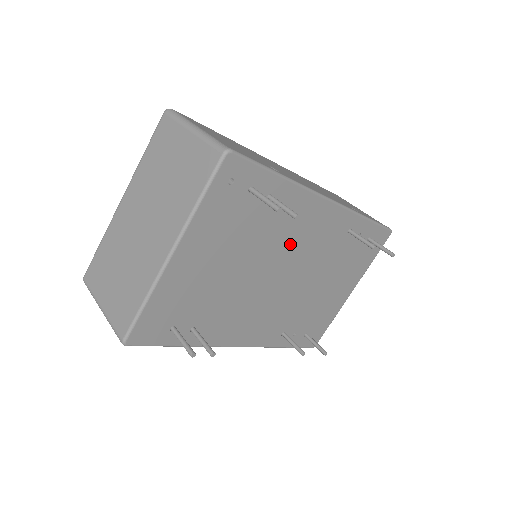
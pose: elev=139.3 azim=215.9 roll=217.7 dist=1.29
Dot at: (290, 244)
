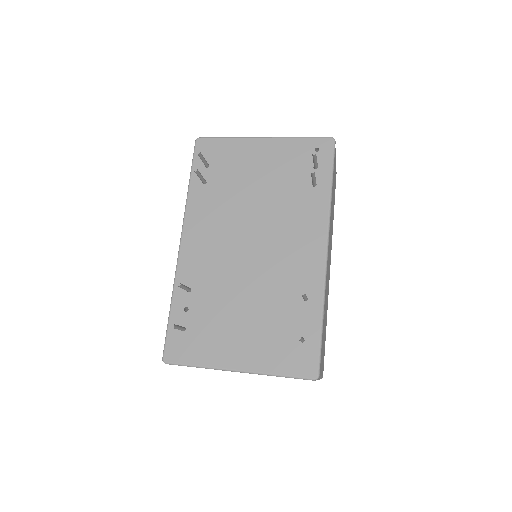
Dot at: (282, 231)
